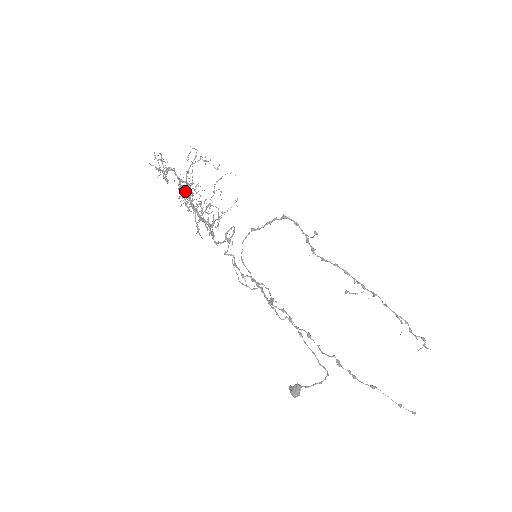
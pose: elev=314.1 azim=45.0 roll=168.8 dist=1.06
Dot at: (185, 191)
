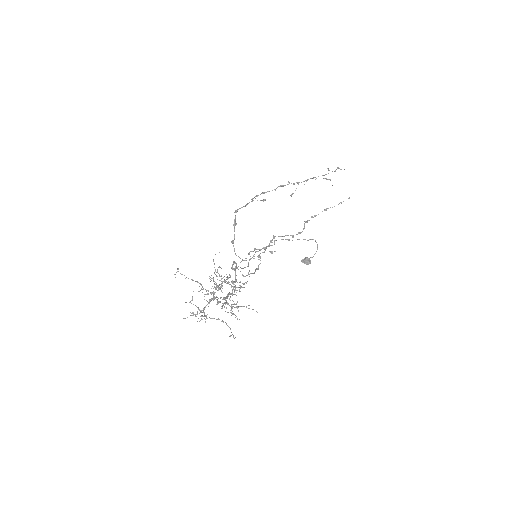
Dot at: (223, 304)
